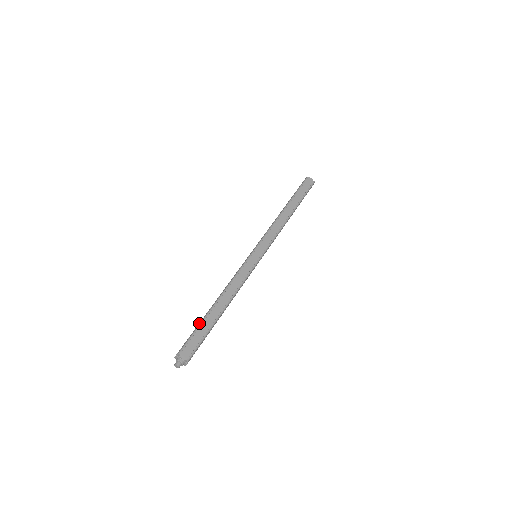
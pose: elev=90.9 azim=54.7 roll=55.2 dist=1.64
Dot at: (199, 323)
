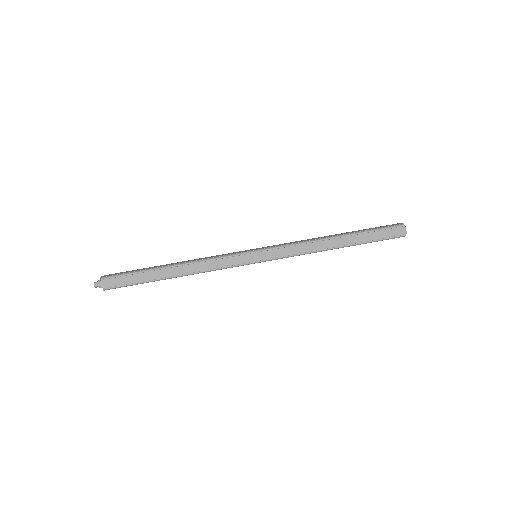
Dot at: (142, 269)
